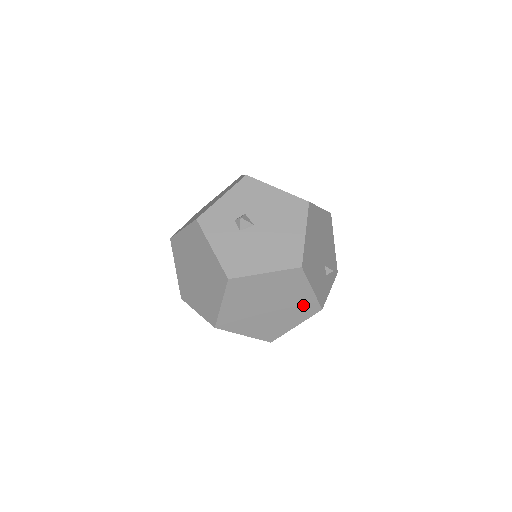
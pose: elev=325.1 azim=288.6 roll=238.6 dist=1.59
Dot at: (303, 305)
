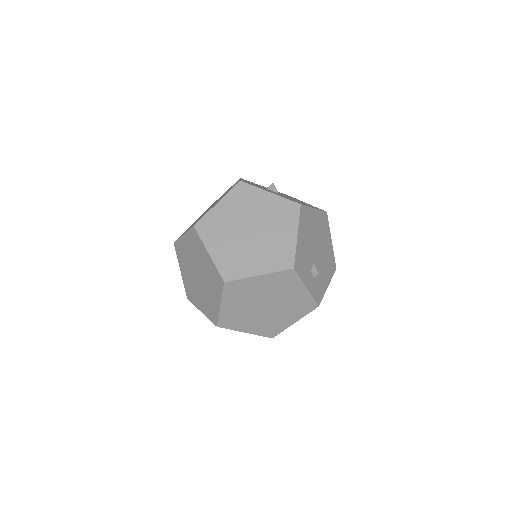
Dot at: (280, 250)
